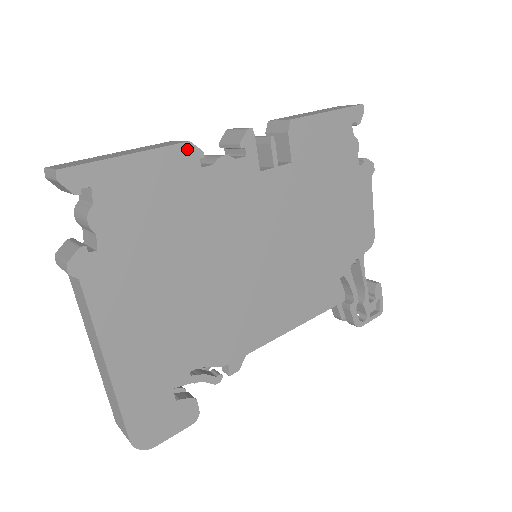
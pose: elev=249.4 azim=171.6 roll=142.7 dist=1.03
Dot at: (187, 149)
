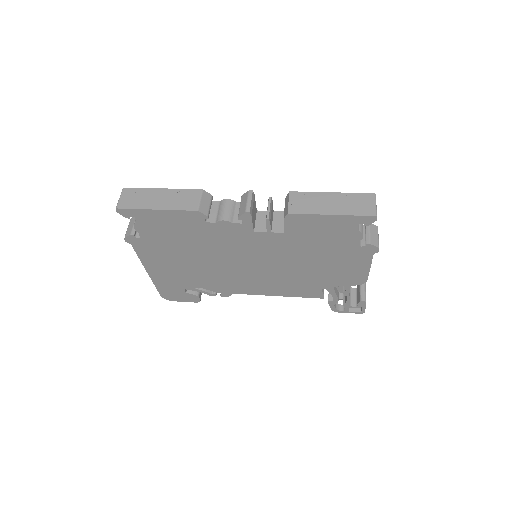
Dot at: (196, 213)
